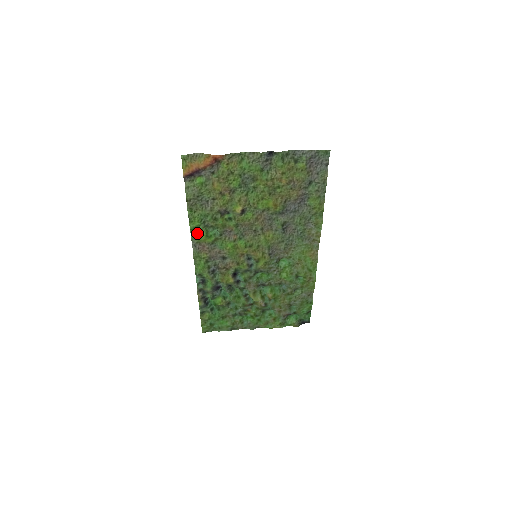
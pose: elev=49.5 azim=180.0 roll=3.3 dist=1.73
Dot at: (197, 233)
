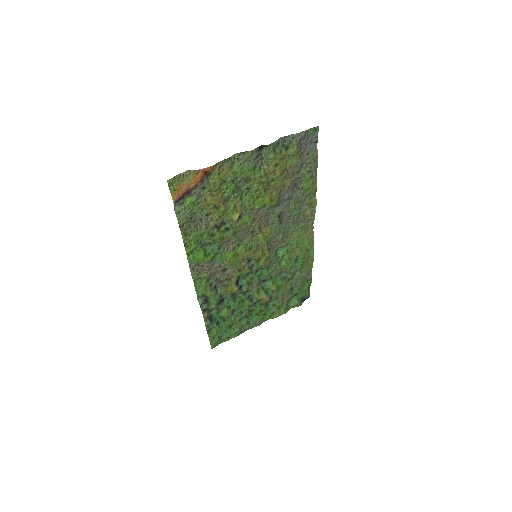
Dot at: (194, 256)
